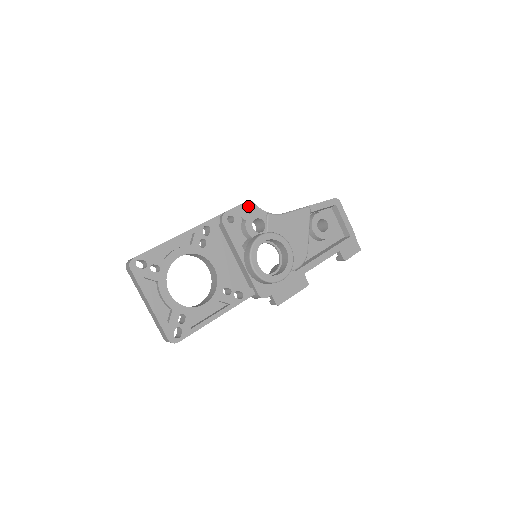
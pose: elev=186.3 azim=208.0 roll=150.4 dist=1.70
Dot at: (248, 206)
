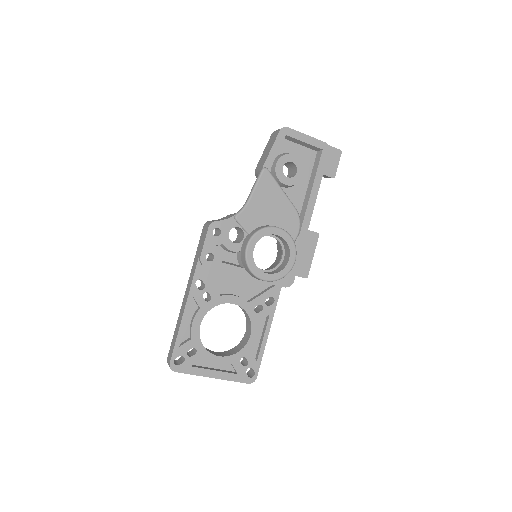
Dot at: (213, 229)
